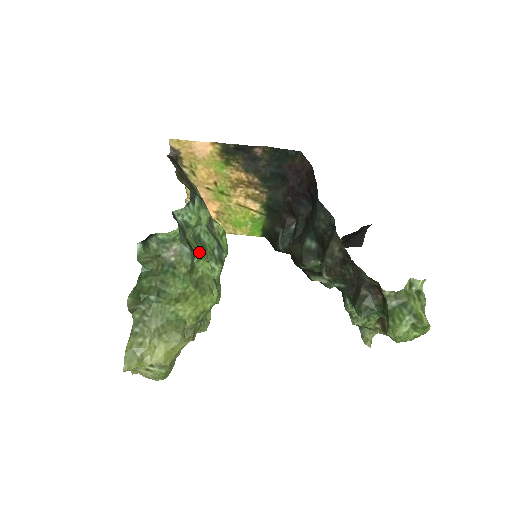
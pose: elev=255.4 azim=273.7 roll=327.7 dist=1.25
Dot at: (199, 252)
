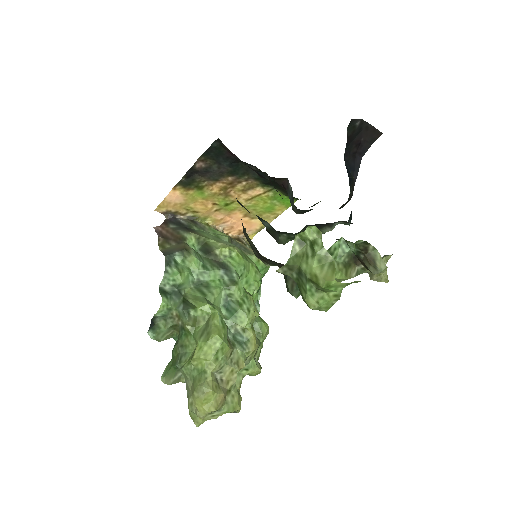
Dot at: (198, 299)
